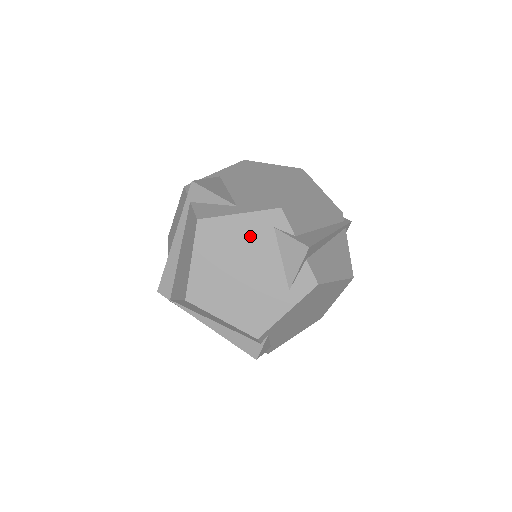
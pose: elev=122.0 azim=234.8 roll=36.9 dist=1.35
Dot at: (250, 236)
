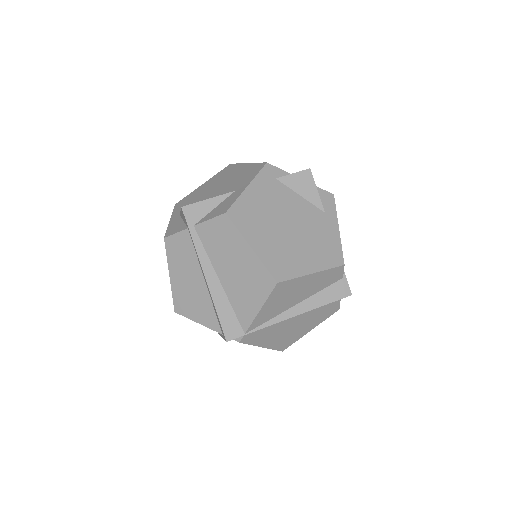
Dot at: (269, 196)
